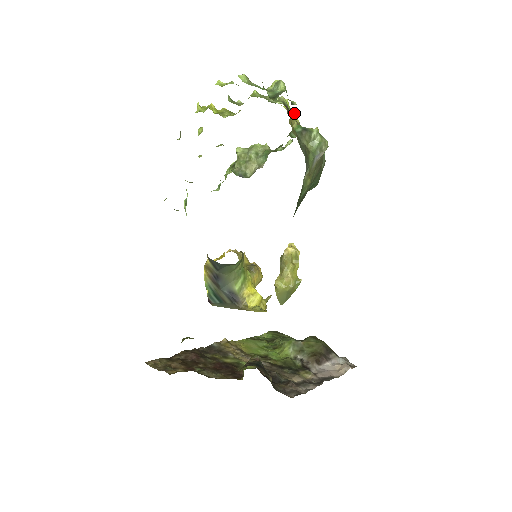
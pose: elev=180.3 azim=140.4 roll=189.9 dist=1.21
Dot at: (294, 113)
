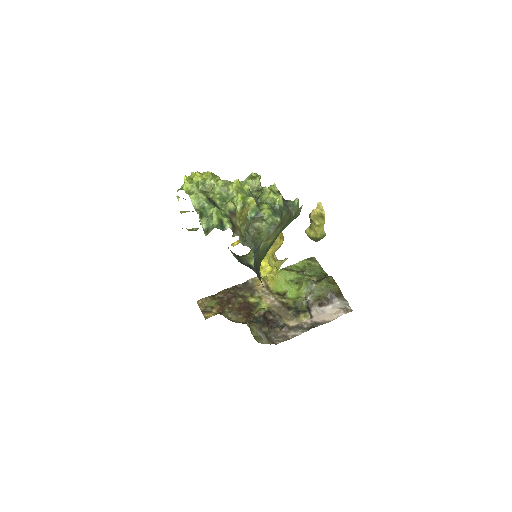
Dot at: (250, 199)
